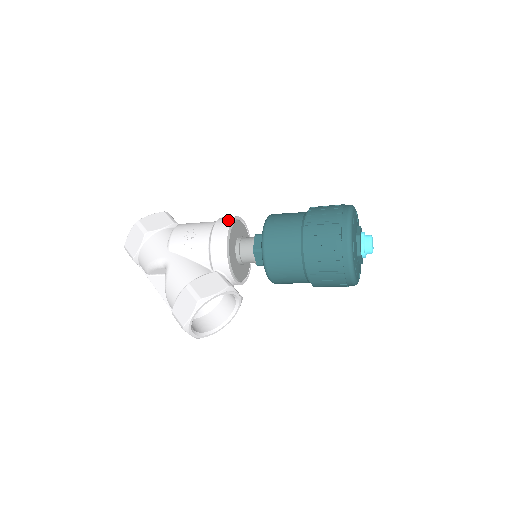
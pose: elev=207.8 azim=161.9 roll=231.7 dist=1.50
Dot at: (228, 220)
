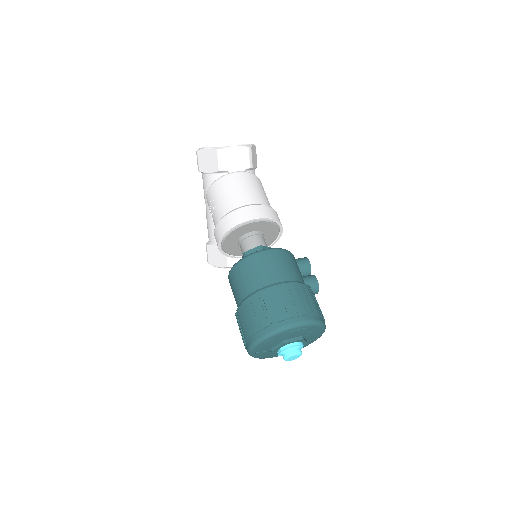
Dot at: (224, 229)
